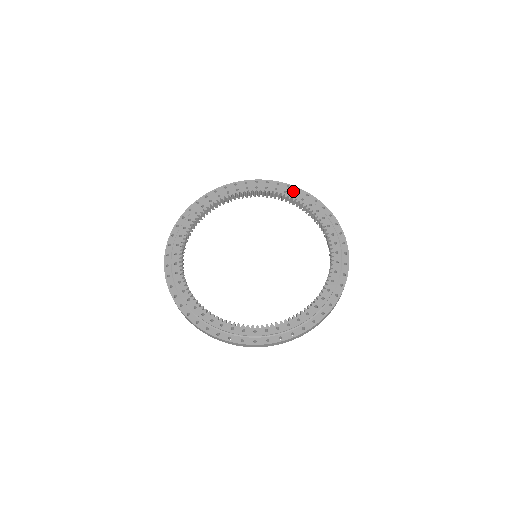
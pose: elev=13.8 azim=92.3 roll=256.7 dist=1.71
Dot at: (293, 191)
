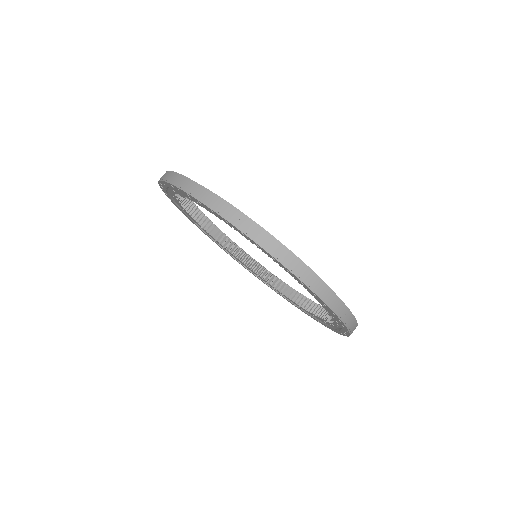
Dot at: occluded
